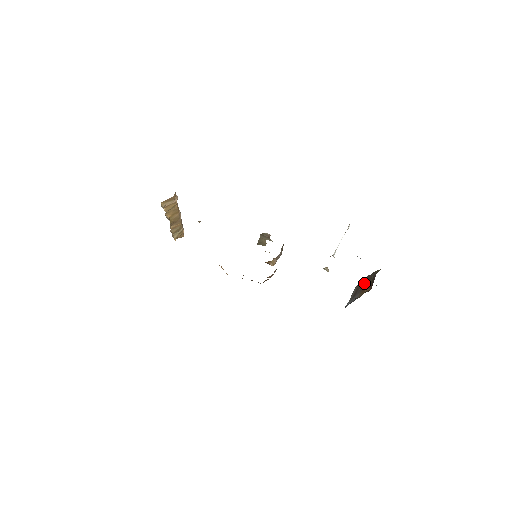
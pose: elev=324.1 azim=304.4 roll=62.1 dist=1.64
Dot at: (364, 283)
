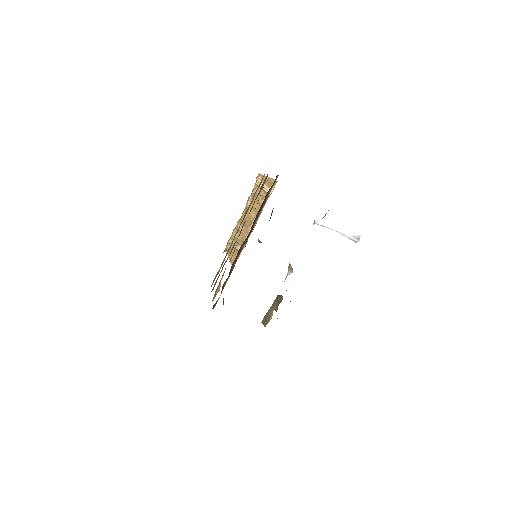
Dot at: occluded
